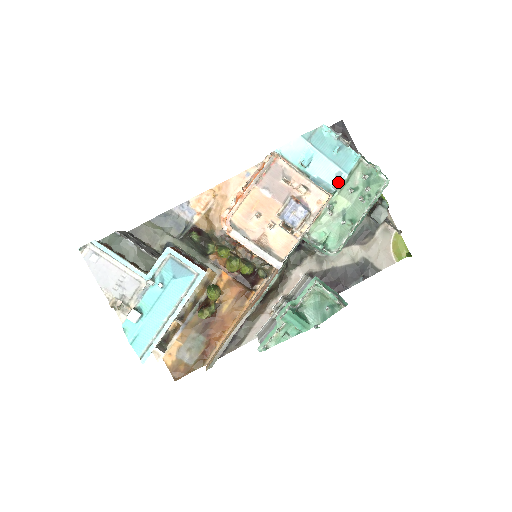
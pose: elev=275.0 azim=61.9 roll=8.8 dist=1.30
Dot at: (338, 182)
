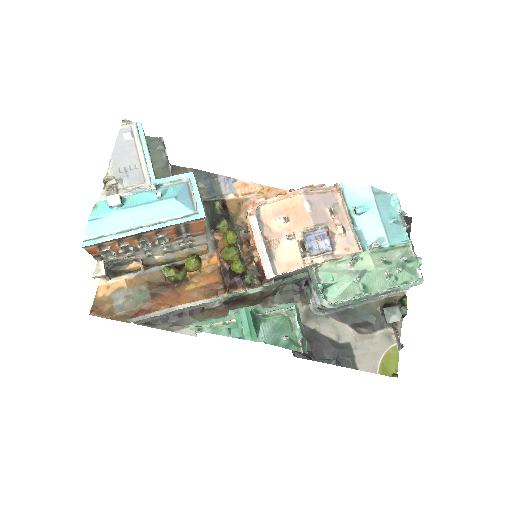
Dot at: (377, 242)
